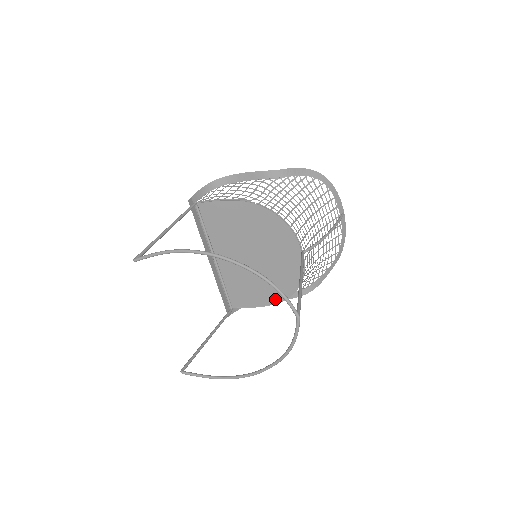
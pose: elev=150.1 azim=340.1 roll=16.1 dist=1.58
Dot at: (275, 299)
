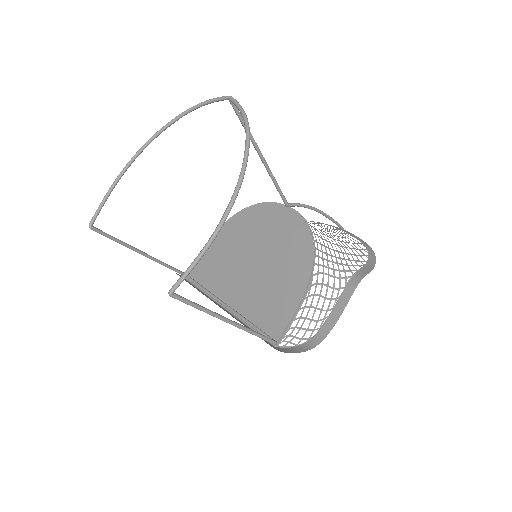
Dot at: (306, 275)
